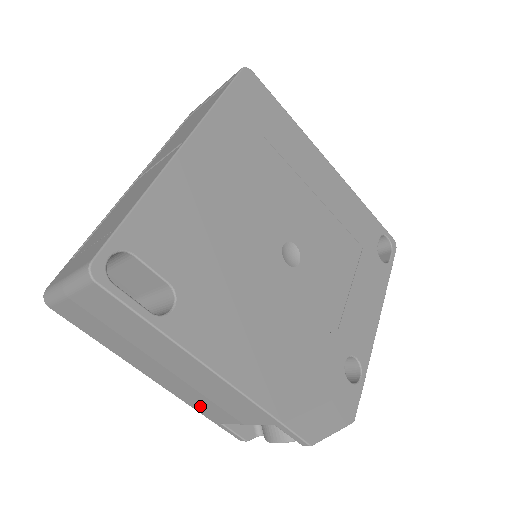
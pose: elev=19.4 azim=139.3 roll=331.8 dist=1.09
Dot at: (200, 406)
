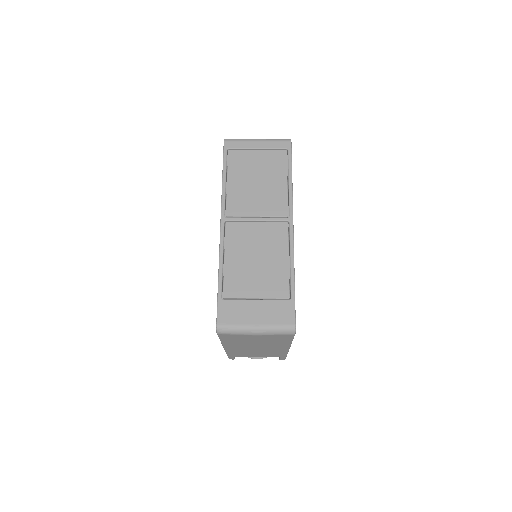
Dot at: (238, 354)
